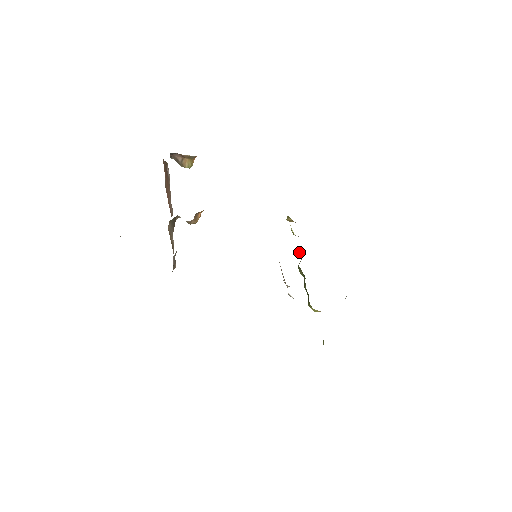
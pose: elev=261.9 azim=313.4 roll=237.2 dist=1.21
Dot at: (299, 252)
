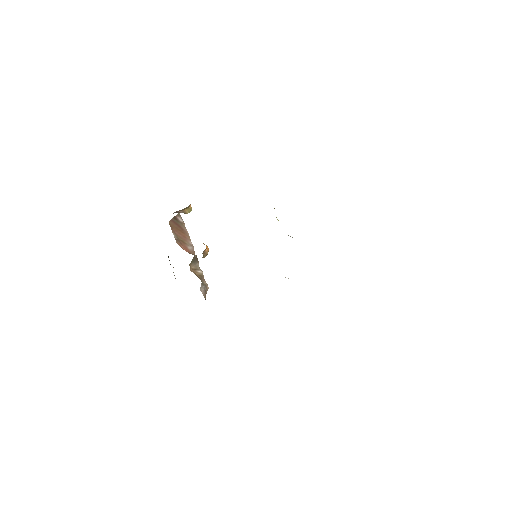
Dot at: (288, 235)
